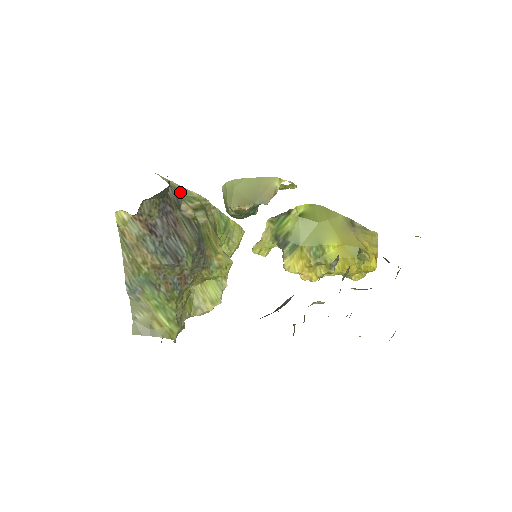
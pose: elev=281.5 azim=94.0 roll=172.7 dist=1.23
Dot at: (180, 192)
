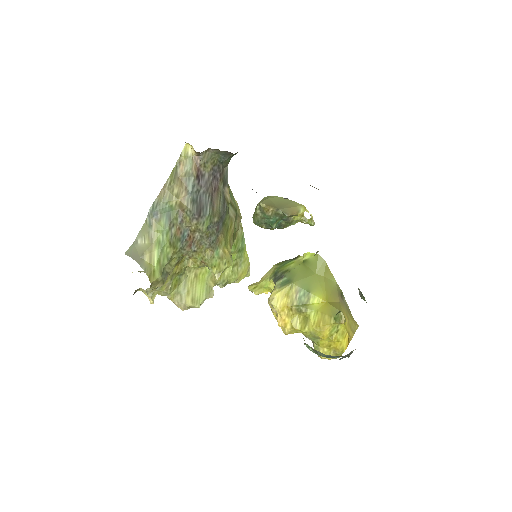
Dot at: occluded
